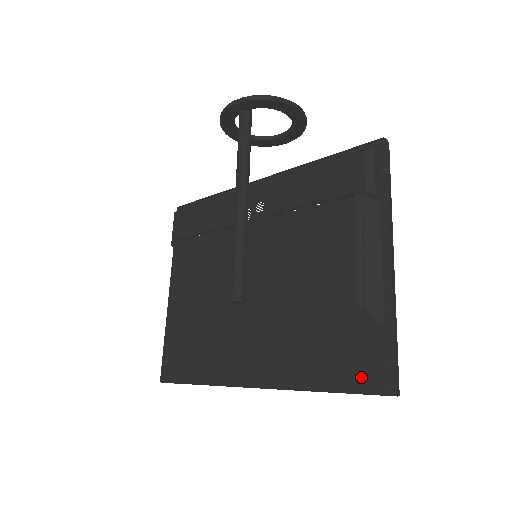
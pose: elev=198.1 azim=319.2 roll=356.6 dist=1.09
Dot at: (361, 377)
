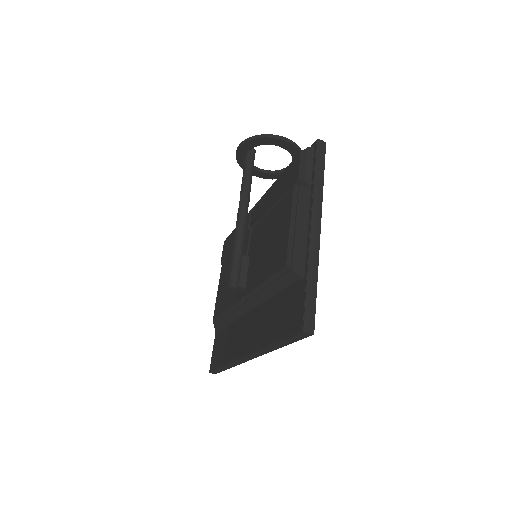
Dot at: (290, 325)
